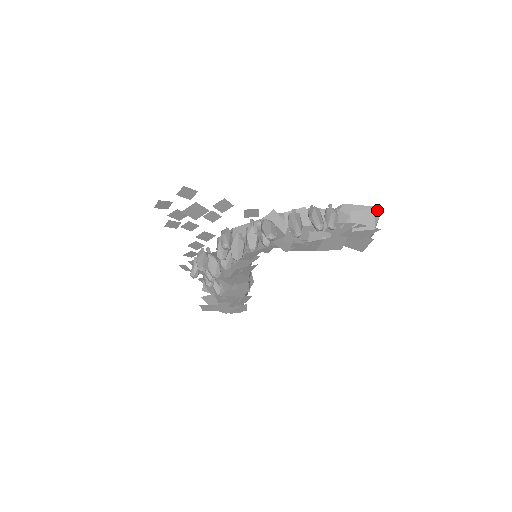
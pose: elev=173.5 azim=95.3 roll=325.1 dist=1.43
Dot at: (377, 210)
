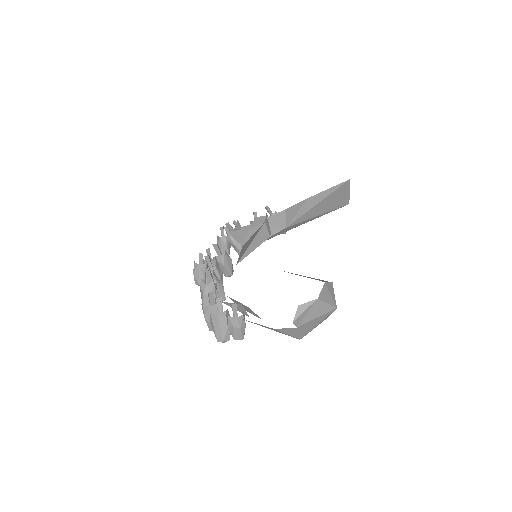
Dot at: (285, 328)
